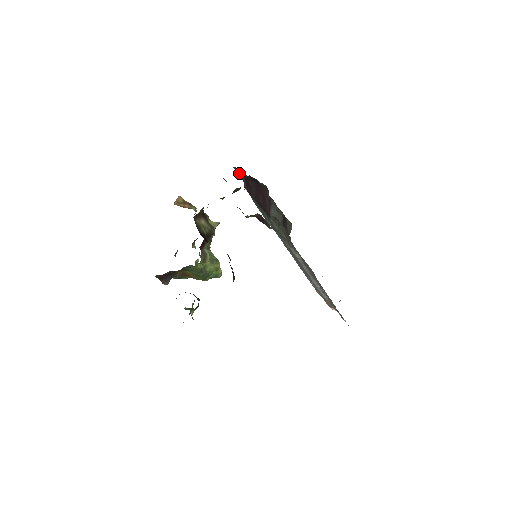
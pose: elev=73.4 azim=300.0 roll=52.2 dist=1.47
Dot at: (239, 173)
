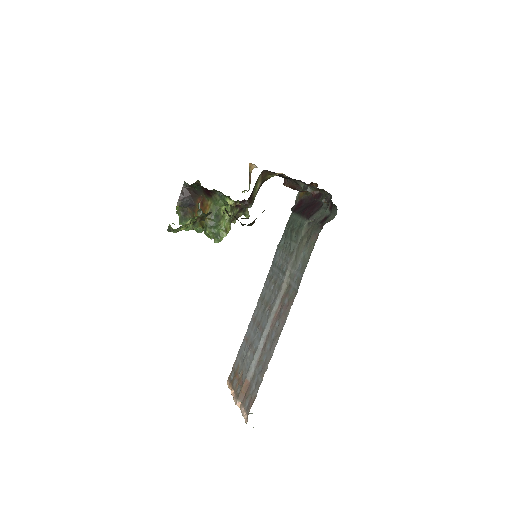
Dot at: (300, 195)
